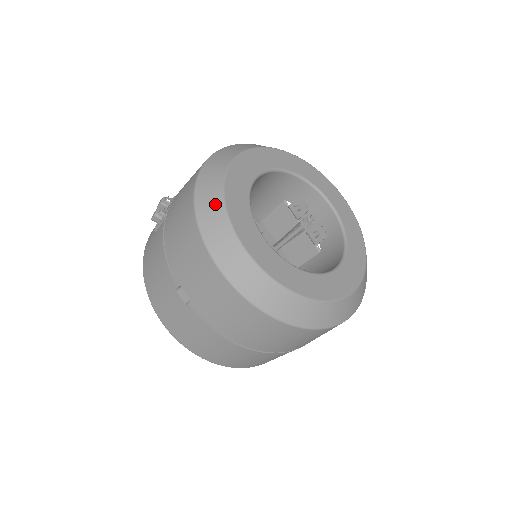
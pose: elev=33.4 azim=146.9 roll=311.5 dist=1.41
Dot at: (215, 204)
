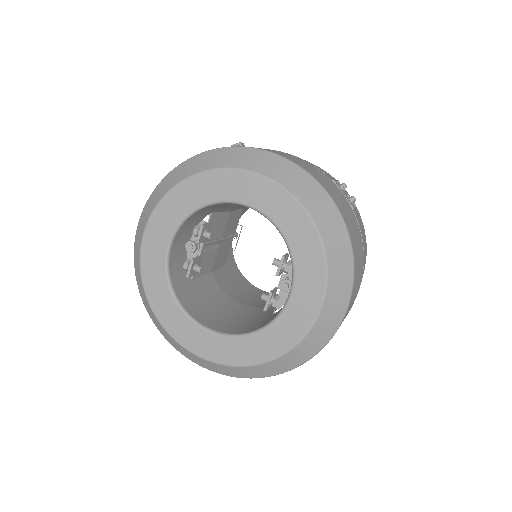
Dot at: (164, 189)
